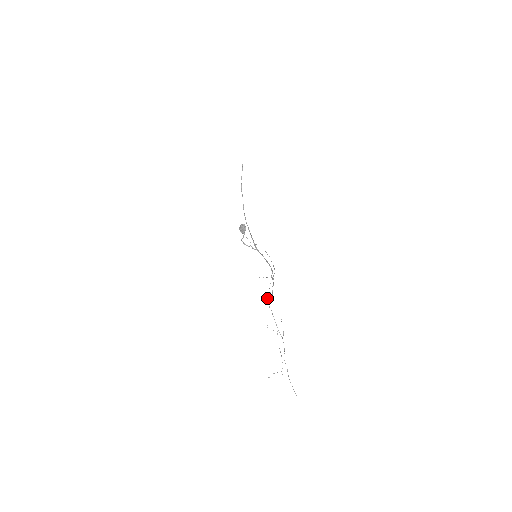
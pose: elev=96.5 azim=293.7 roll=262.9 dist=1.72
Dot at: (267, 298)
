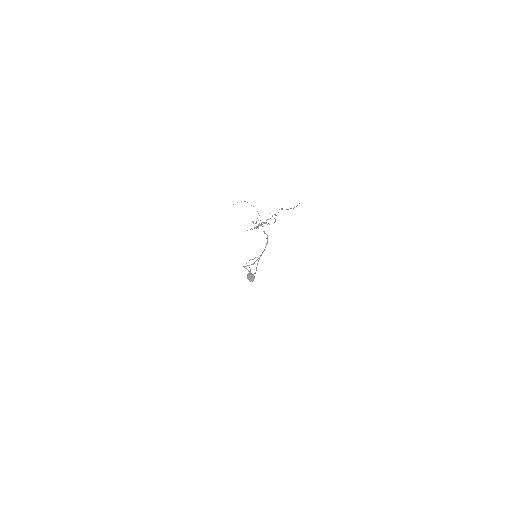
Dot at: occluded
